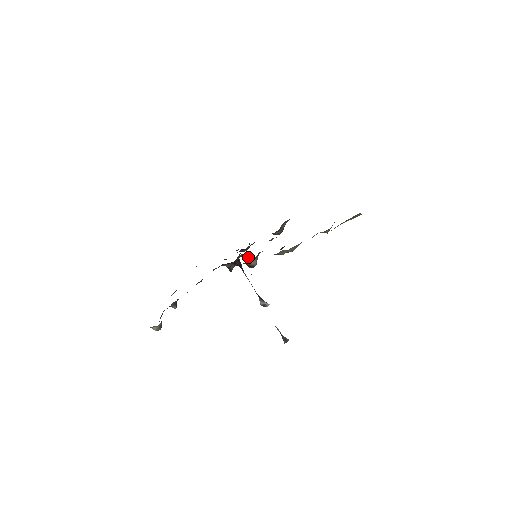
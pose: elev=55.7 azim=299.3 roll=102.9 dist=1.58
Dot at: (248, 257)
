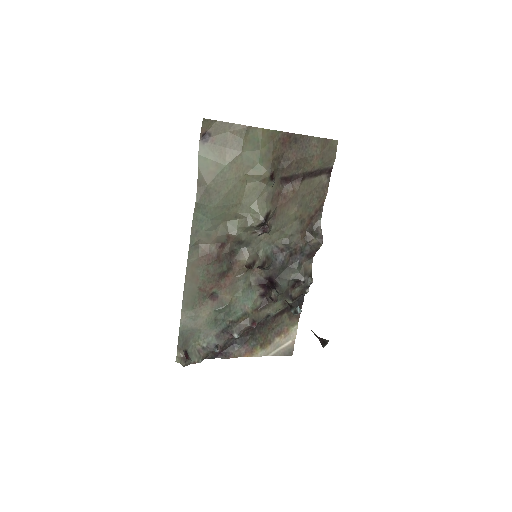
Dot at: occluded
